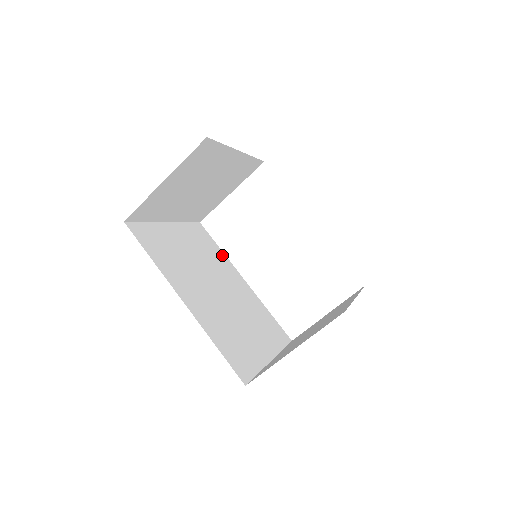
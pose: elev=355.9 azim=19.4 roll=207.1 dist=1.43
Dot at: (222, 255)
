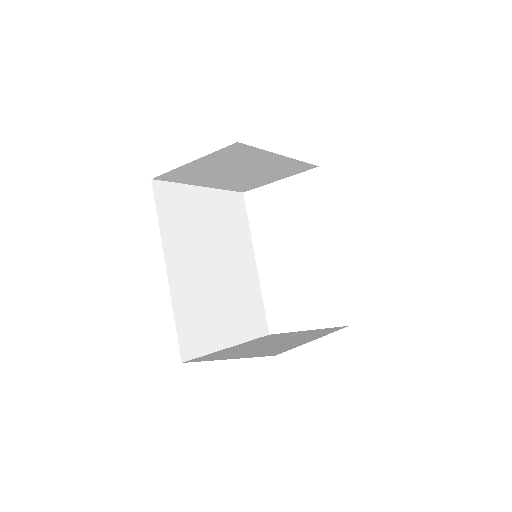
Dot at: (246, 232)
